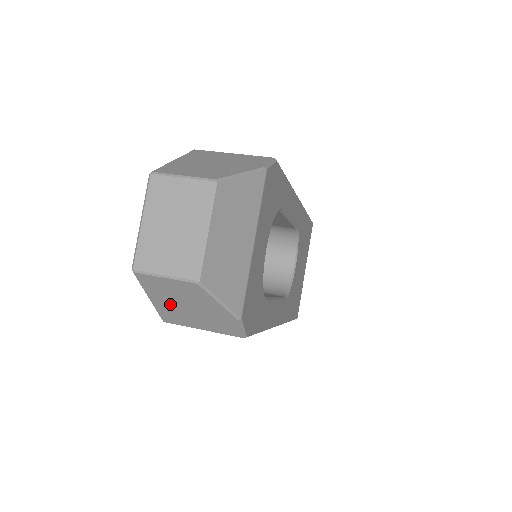
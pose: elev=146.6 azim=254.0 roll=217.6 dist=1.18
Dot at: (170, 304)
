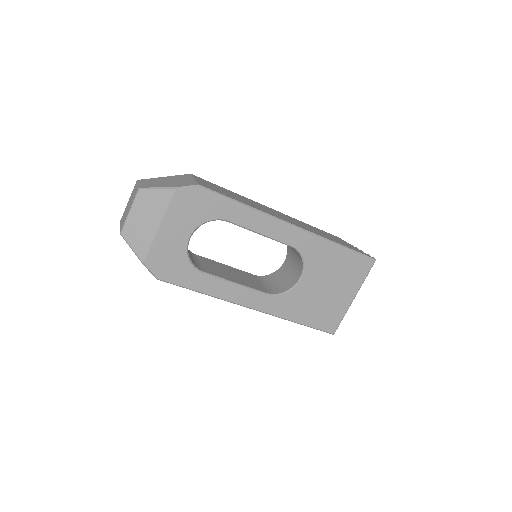
Dot at: occluded
